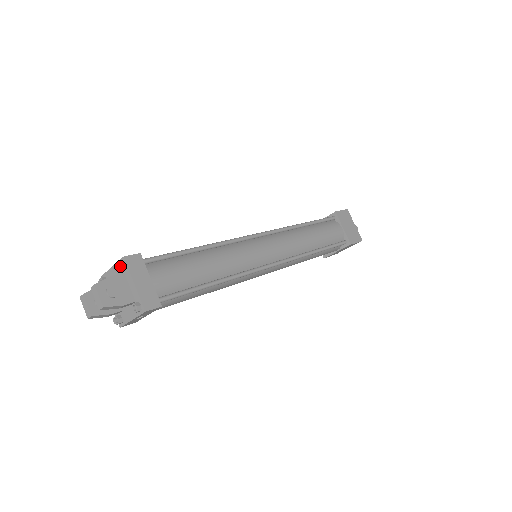
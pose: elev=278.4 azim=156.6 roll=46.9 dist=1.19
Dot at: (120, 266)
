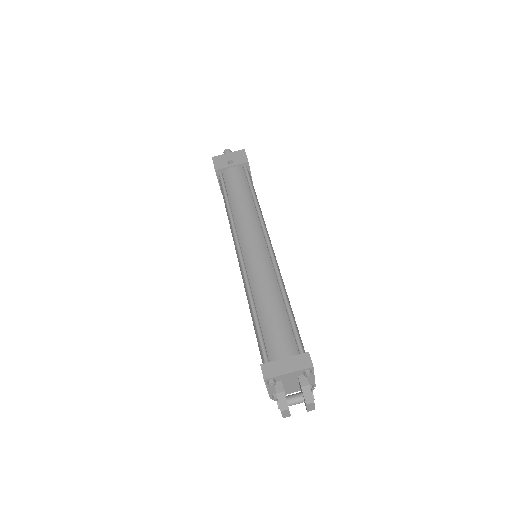
Dot at: occluded
